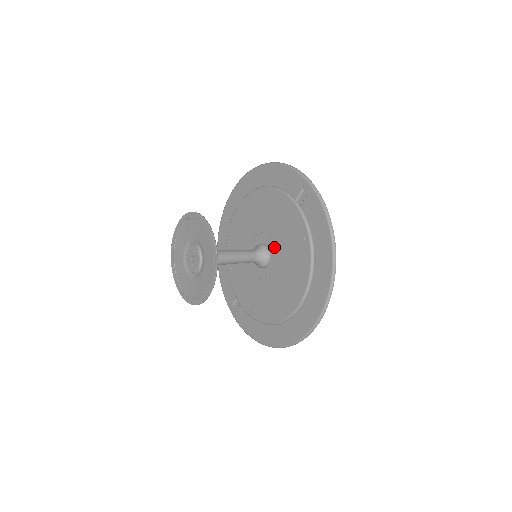
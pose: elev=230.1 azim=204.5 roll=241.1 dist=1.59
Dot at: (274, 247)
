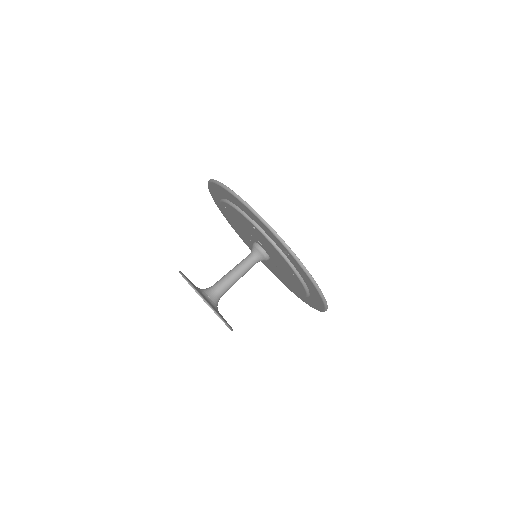
Dot at: (270, 256)
